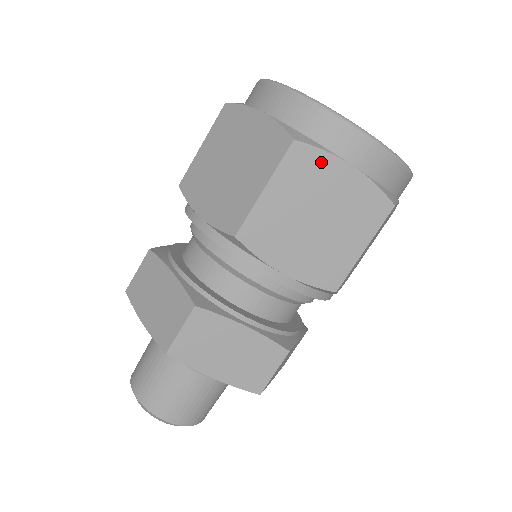
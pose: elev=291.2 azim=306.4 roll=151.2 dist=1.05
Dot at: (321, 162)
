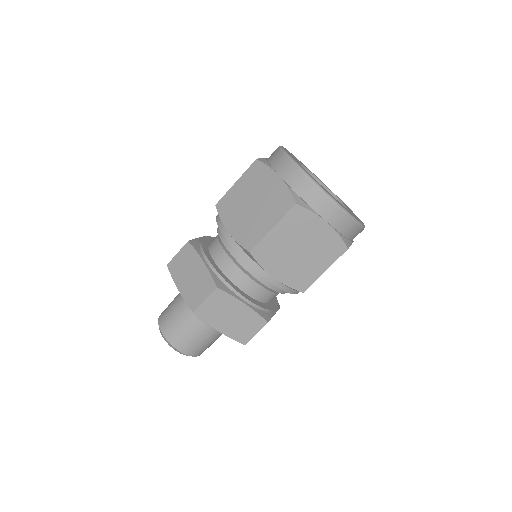
Dot at: (309, 218)
